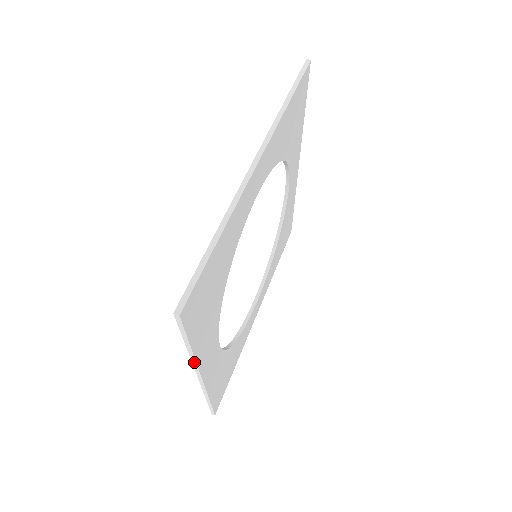
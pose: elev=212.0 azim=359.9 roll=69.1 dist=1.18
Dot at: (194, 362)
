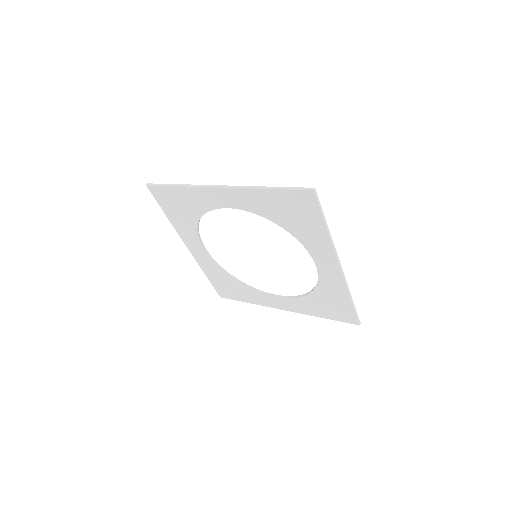
Dot at: (308, 314)
